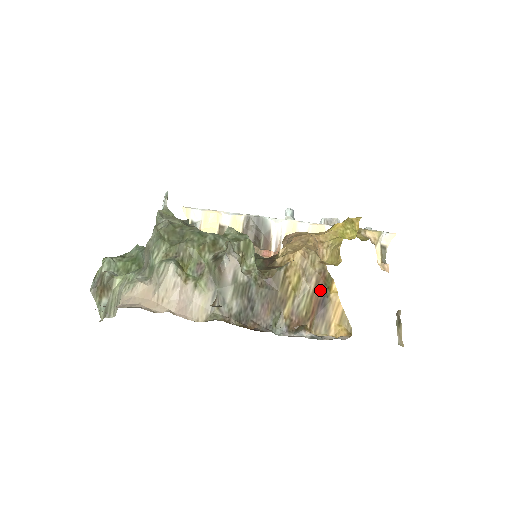
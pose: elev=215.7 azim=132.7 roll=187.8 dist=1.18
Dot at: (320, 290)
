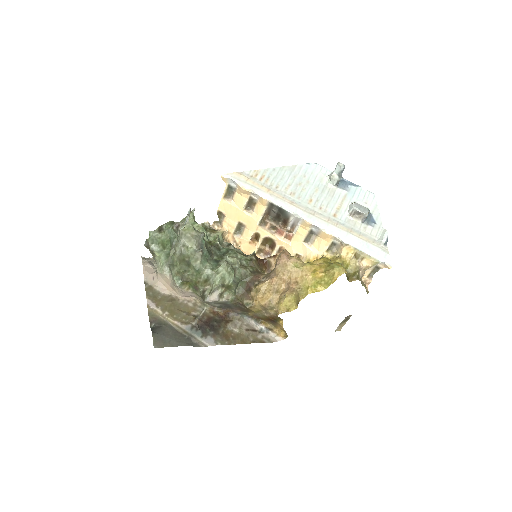
Dot at: (272, 318)
